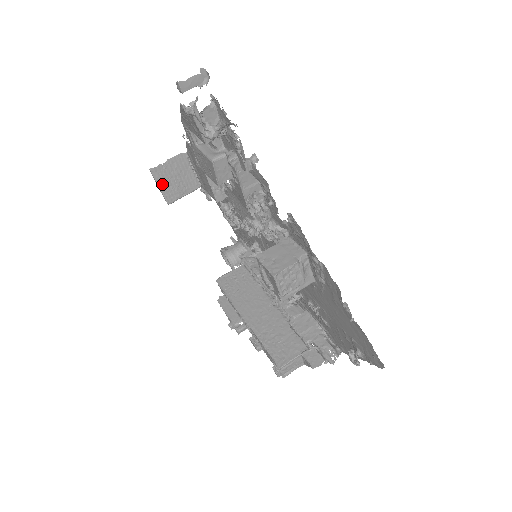
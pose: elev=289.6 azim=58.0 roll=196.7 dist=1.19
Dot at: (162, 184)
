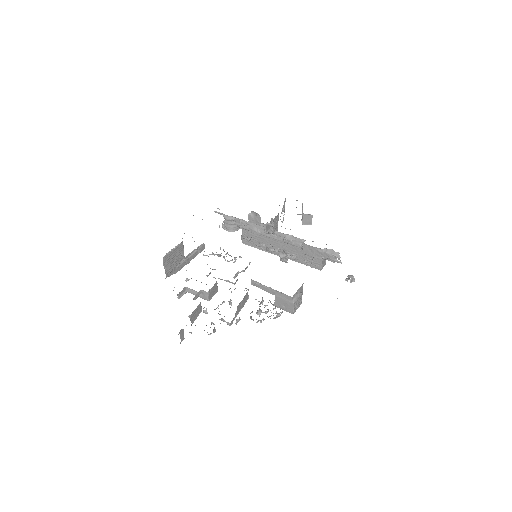
Dot at: occluded
